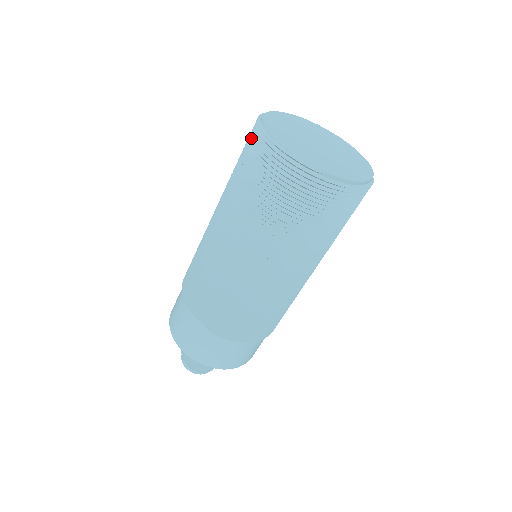
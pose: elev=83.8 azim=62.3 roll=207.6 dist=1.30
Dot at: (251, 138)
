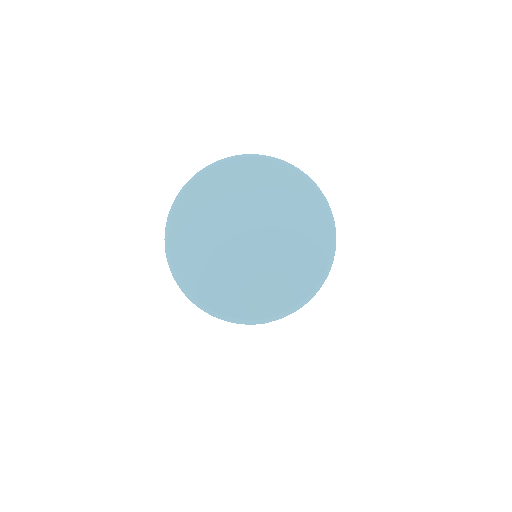
Dot at: occluded
